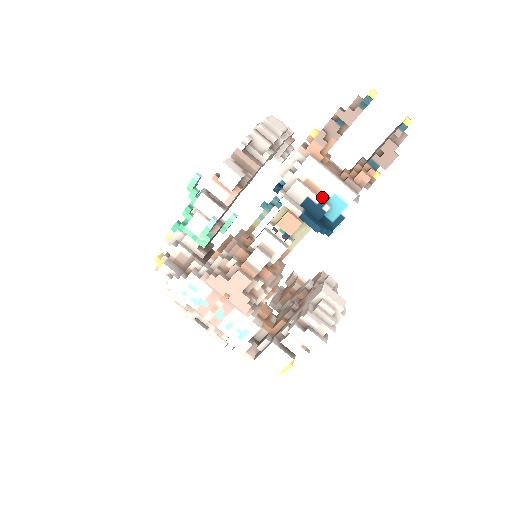
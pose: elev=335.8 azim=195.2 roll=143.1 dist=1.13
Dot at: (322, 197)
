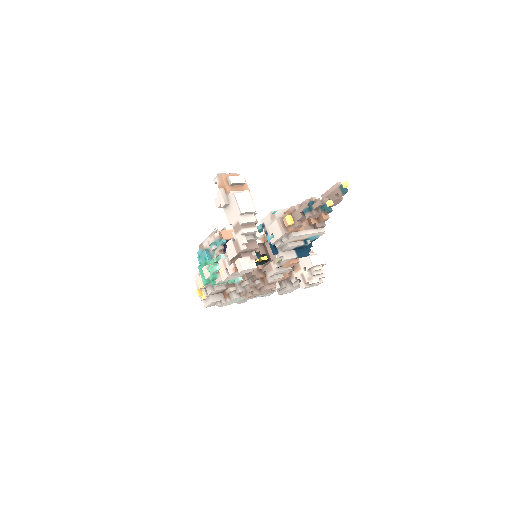
Dot at: (303, 240)
